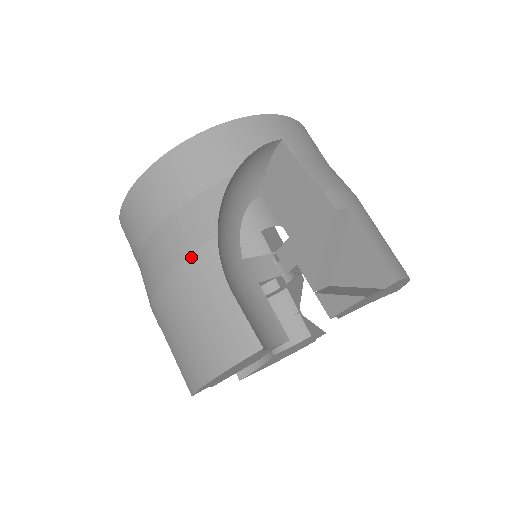
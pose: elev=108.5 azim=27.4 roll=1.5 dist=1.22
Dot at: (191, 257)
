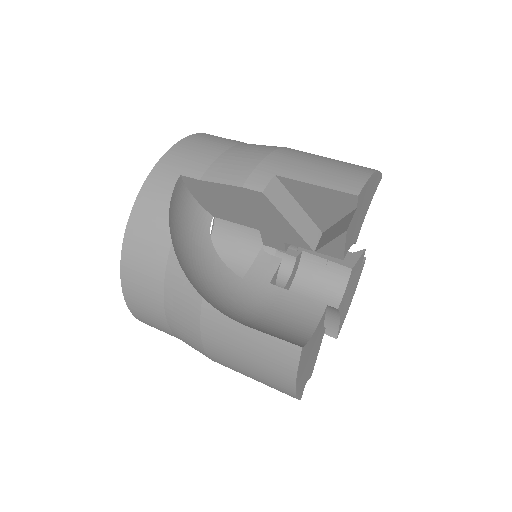
Dot at: (202, 324)
